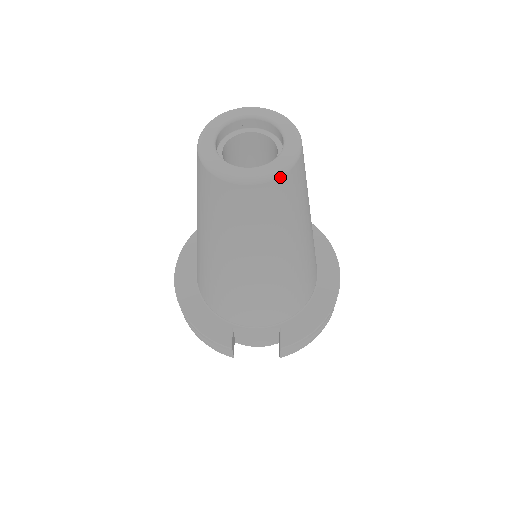
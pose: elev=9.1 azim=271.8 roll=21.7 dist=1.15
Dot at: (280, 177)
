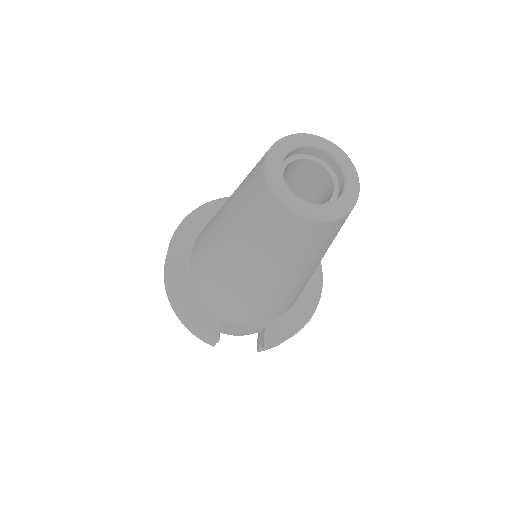
Dot at: (340, 219)
